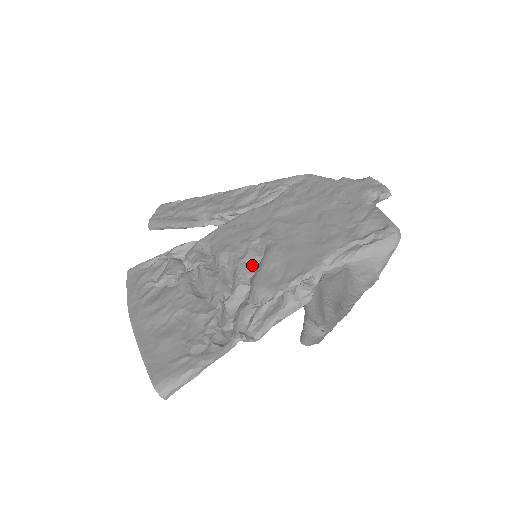
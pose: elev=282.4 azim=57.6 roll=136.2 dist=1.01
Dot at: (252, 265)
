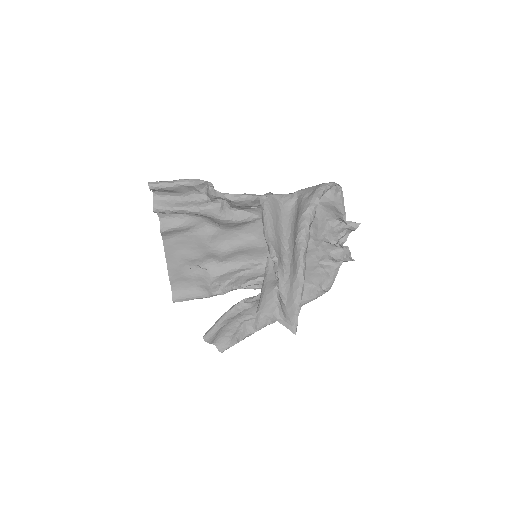
Dot at: (248, 236)
